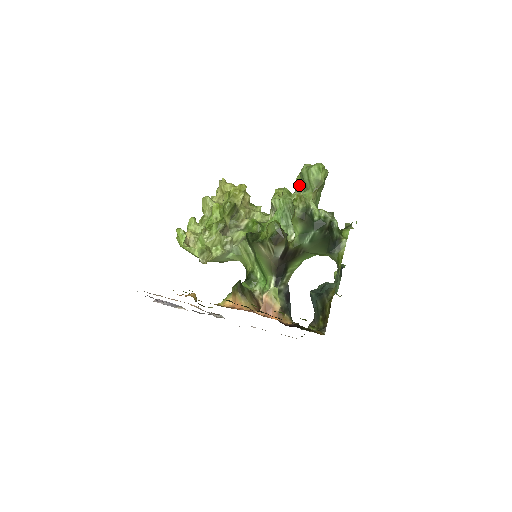
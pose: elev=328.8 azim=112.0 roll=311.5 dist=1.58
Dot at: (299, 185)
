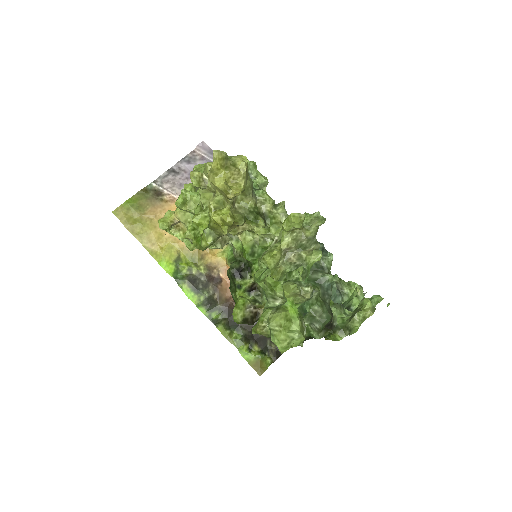
Dot at: occluded
